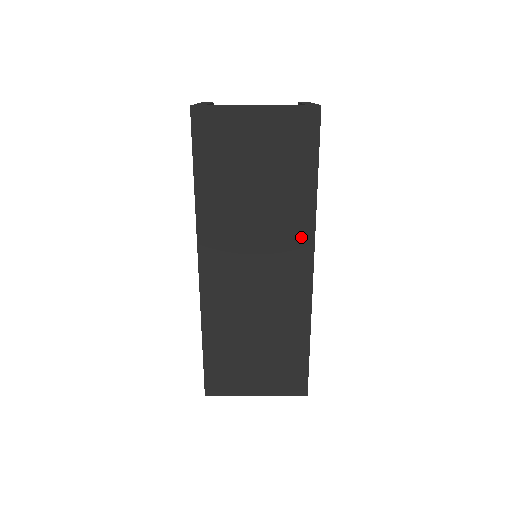
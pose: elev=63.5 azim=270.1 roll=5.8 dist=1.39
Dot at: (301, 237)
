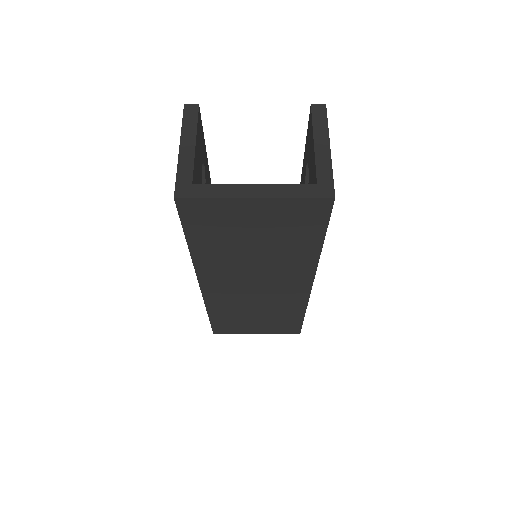
Dot at: (302, 272)
